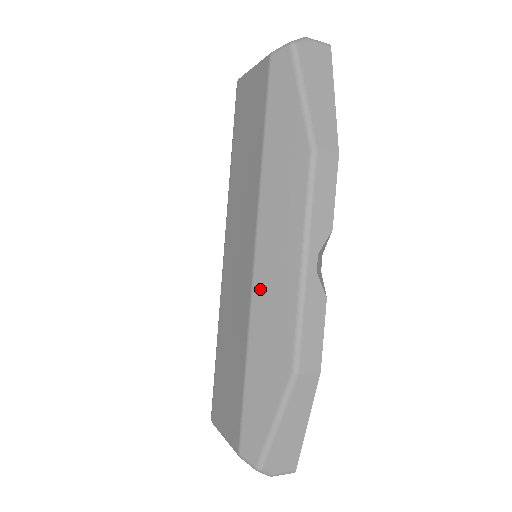
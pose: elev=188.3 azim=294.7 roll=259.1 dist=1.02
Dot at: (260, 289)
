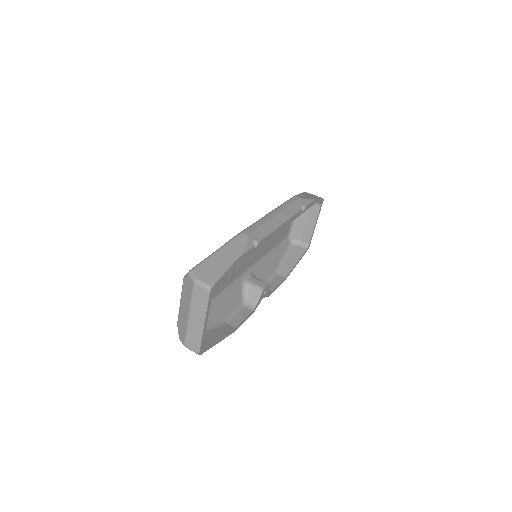
Dot at: occluded
